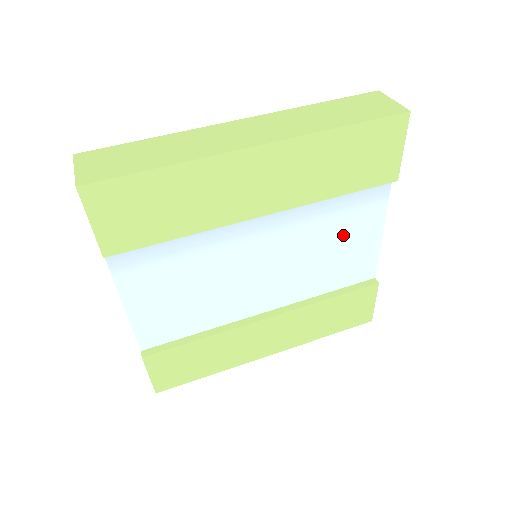
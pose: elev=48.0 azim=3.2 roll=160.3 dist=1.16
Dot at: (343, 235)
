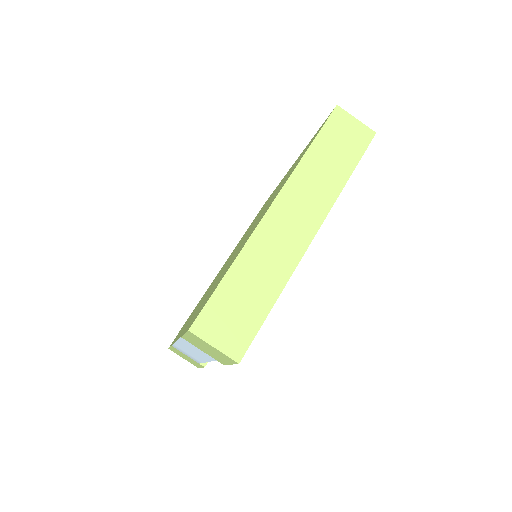
Dot at: occluded
